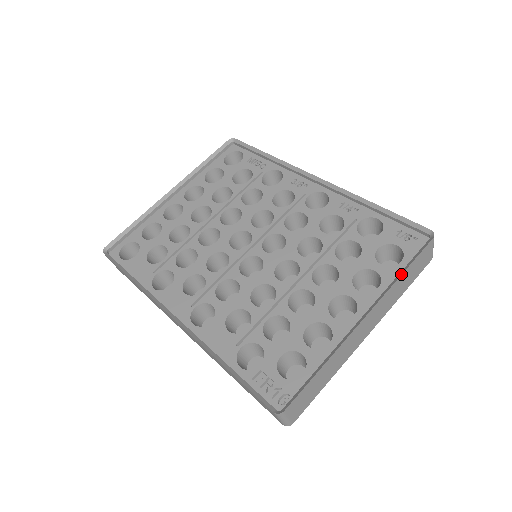
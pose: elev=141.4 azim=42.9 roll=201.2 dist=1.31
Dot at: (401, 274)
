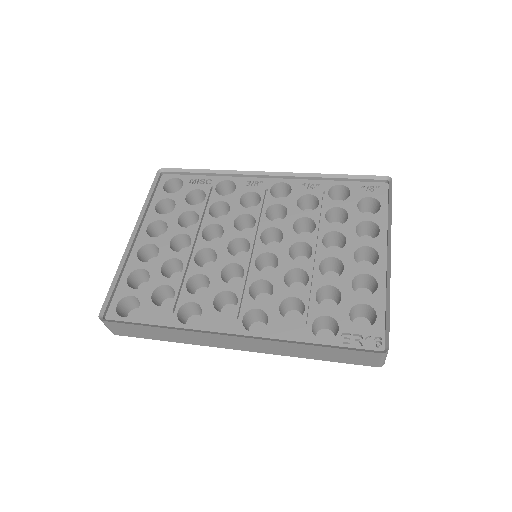
Dot at: (391, 213)
